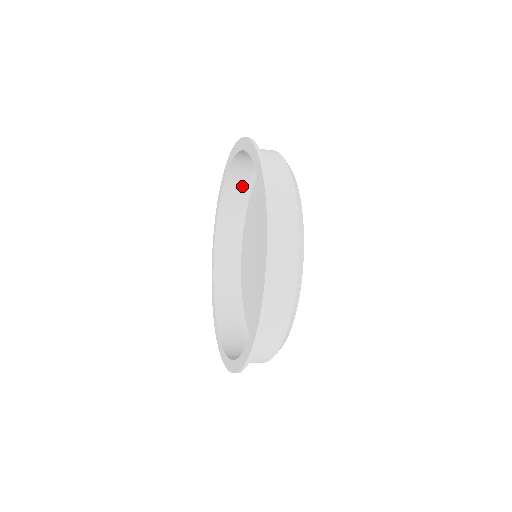
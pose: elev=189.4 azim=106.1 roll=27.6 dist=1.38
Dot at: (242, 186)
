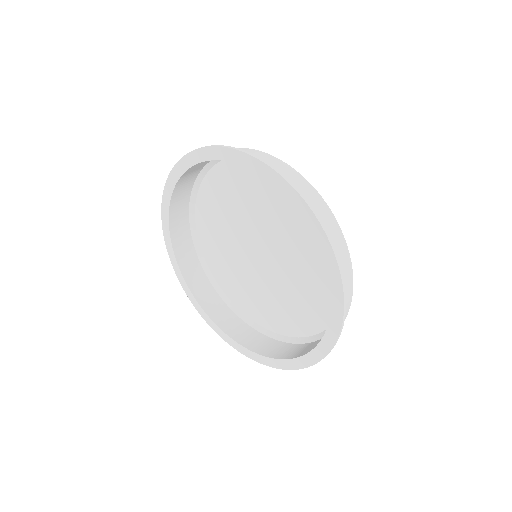
Dot at: occluded
